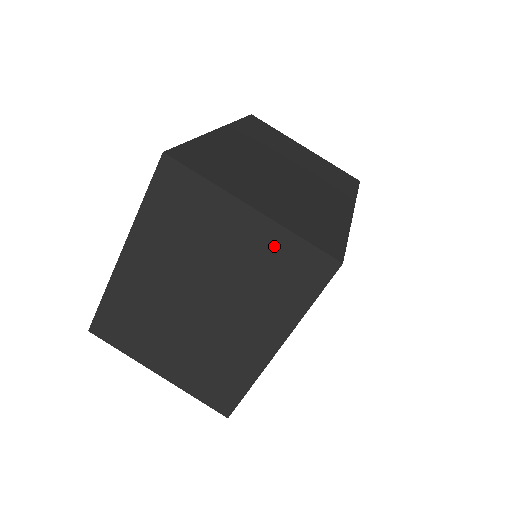
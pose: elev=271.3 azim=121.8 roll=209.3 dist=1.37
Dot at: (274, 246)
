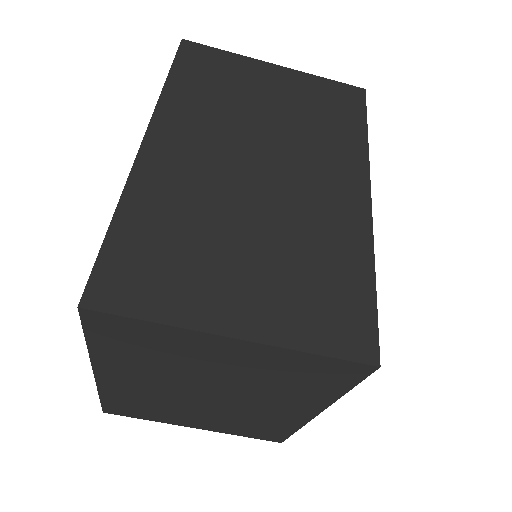
Dot at: (280, 361)
